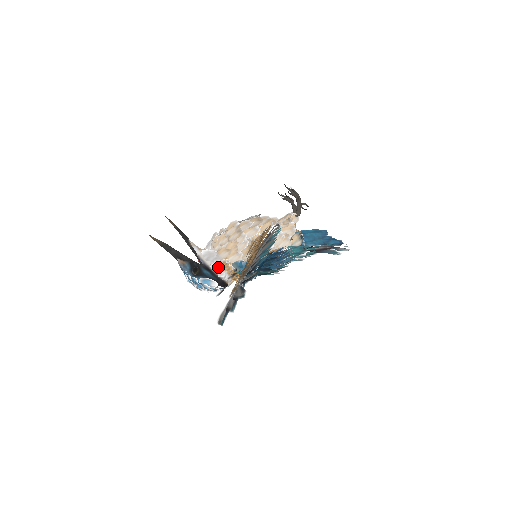
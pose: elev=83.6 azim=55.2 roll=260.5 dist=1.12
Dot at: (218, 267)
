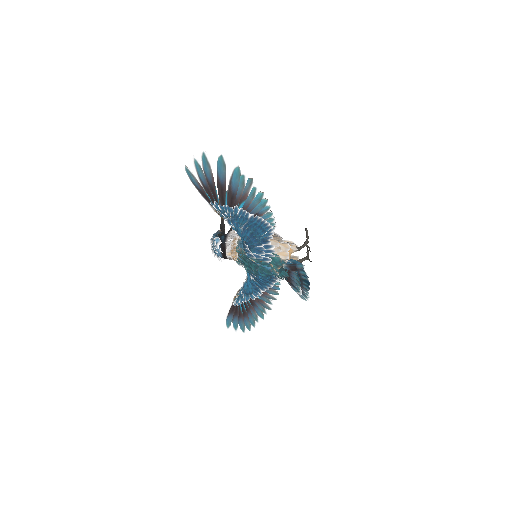
Dot at: (231, 238)
